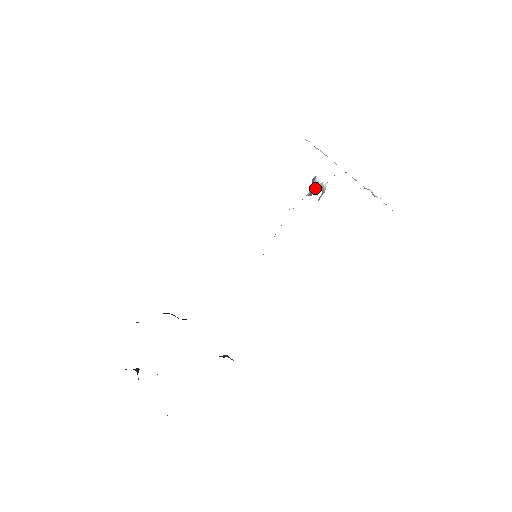
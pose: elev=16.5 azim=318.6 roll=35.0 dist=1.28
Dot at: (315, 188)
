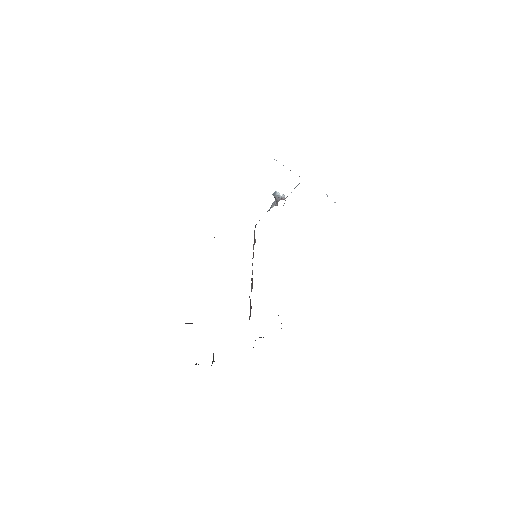
Dot at: (280, 199)
